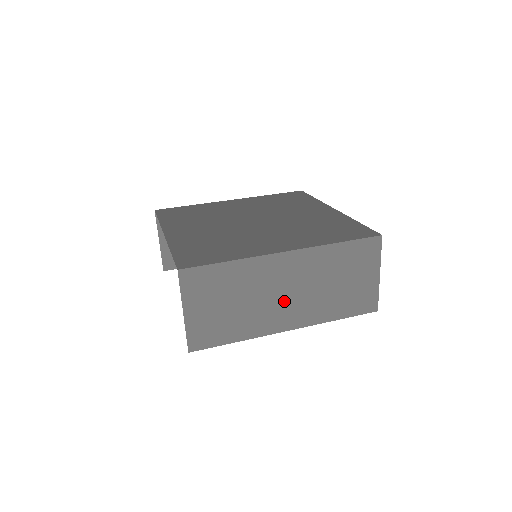
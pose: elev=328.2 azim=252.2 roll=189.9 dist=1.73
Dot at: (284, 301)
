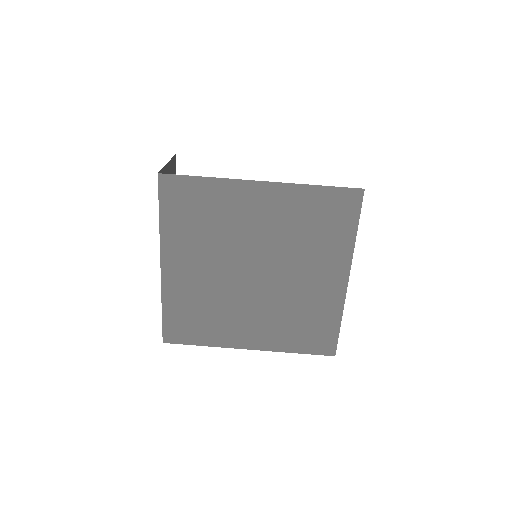
Dot at: occluded
